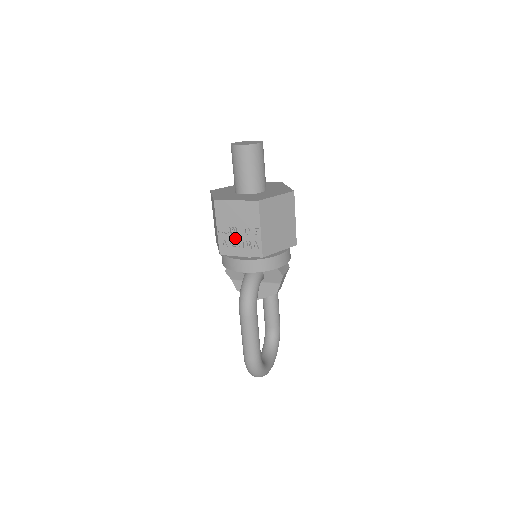
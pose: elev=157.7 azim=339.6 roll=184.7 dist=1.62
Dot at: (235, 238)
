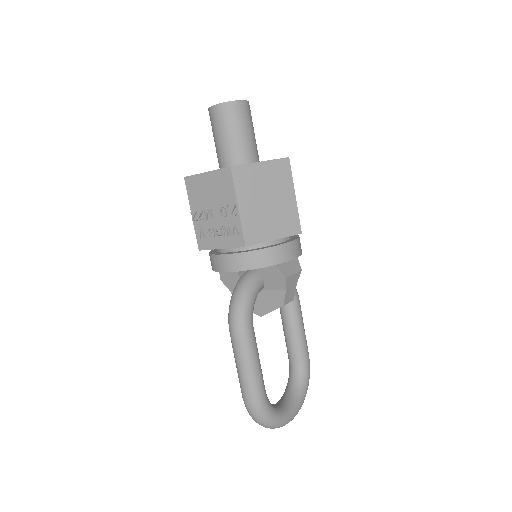
Dot at: (212, 224)
